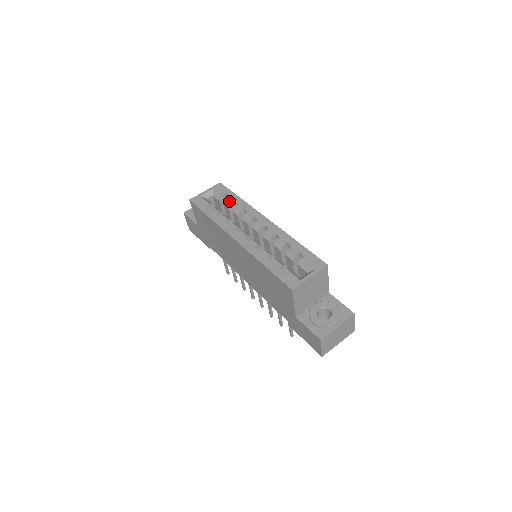
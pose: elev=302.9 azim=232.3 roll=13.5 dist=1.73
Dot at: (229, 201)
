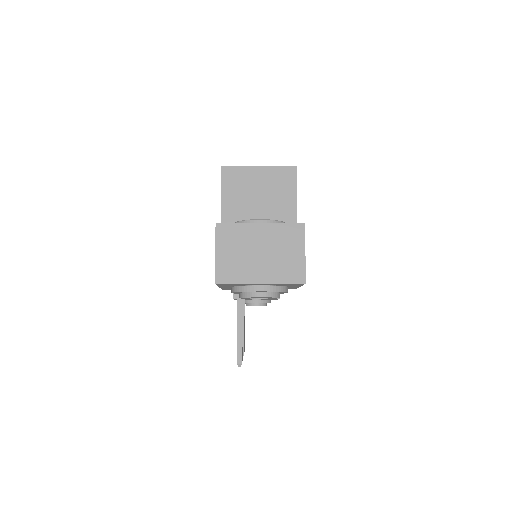
Dot at: occluded
